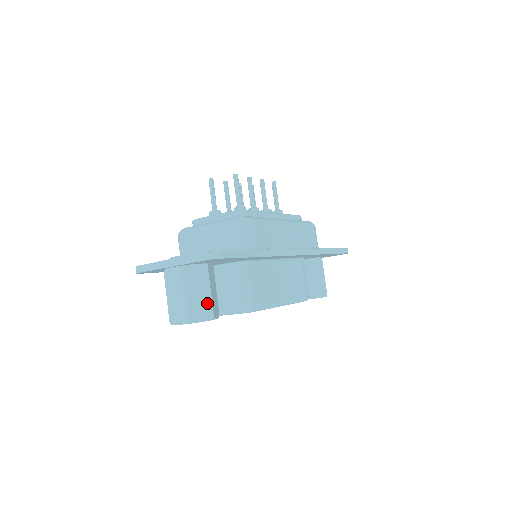
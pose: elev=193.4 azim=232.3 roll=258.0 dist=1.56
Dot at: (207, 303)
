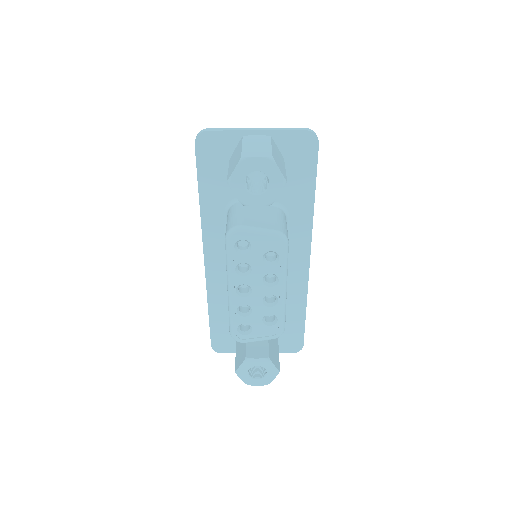
Dot at: (283, 170)
